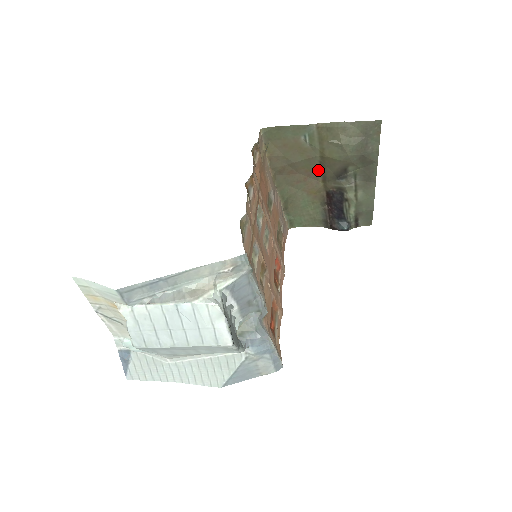
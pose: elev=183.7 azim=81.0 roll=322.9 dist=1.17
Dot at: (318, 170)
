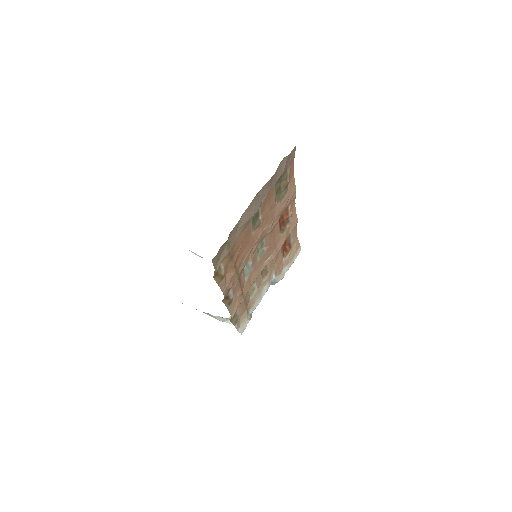
Dot at: occluded
